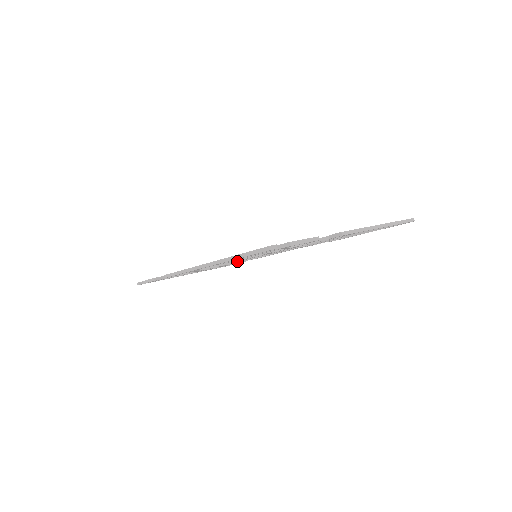
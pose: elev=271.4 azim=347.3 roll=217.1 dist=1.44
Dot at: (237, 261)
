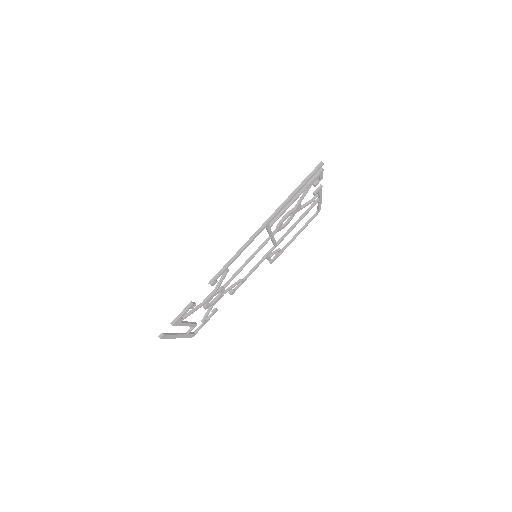
Dot at: (247, 262)
